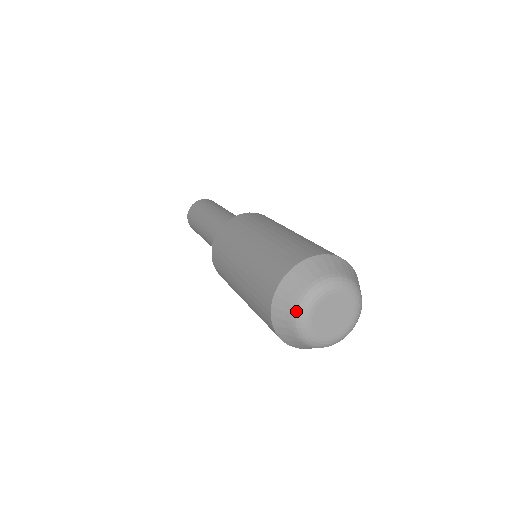
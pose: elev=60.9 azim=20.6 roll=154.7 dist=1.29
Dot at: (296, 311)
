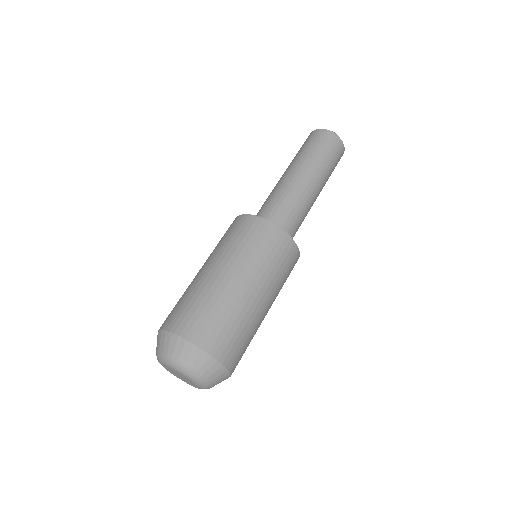
Dot at: (156, 353)
